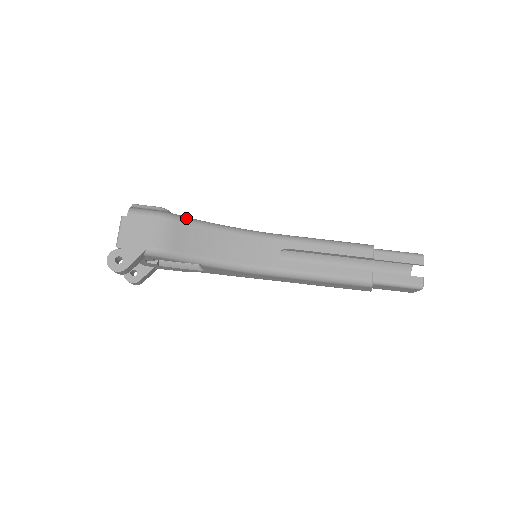
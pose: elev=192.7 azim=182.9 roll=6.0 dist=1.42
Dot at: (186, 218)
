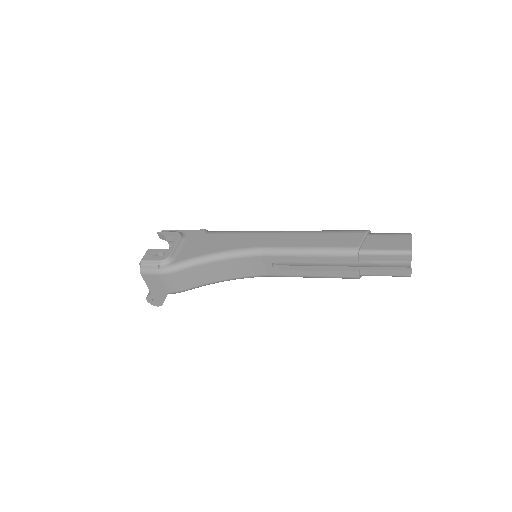
Dot at: (184, 265)
